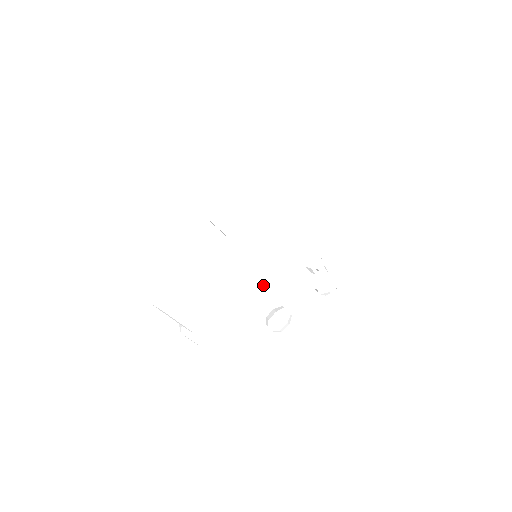
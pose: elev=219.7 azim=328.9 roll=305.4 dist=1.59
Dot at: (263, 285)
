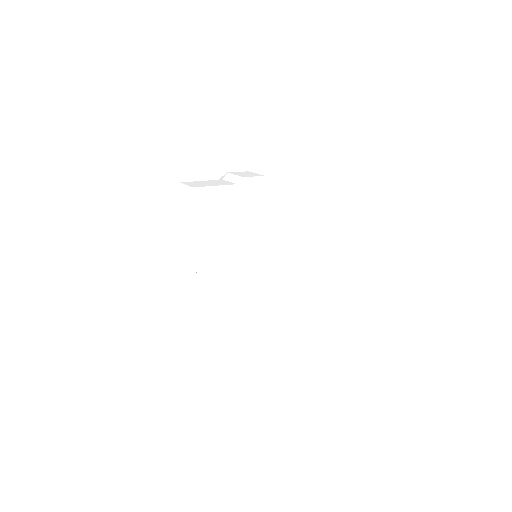
Dot at: occluded
